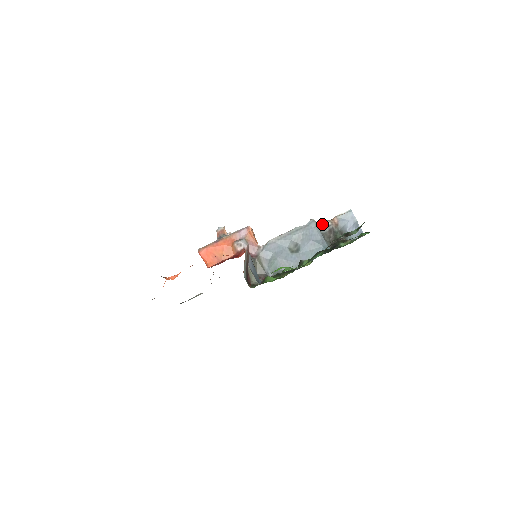
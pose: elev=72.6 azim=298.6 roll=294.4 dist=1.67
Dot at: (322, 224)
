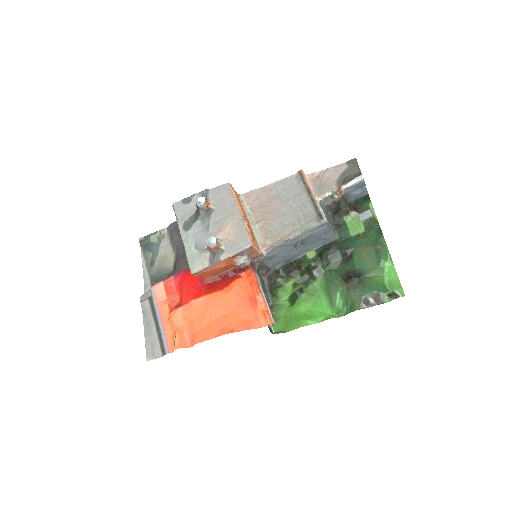
Dot at: (327, 198)
